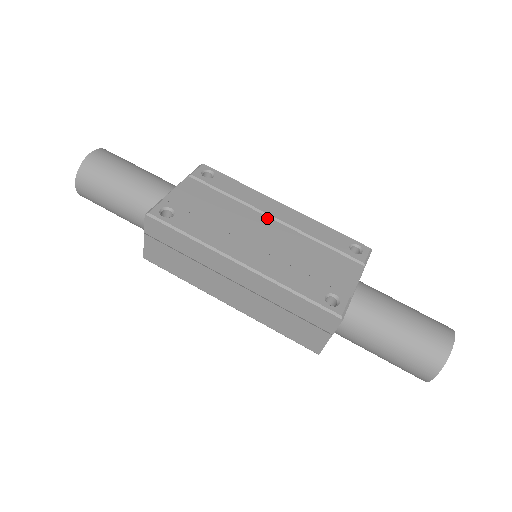
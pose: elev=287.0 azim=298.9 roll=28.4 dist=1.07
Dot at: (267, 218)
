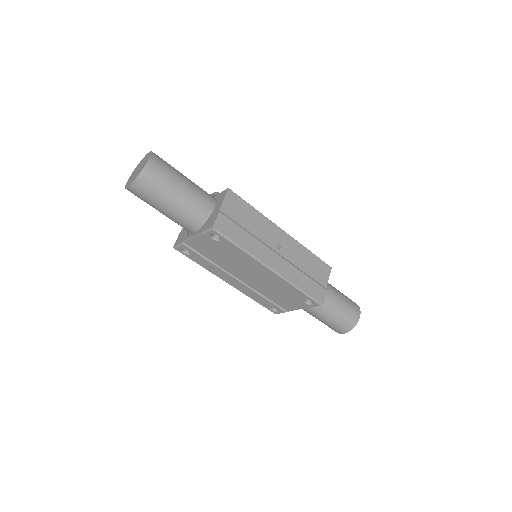
Dot at: (254, 271)
